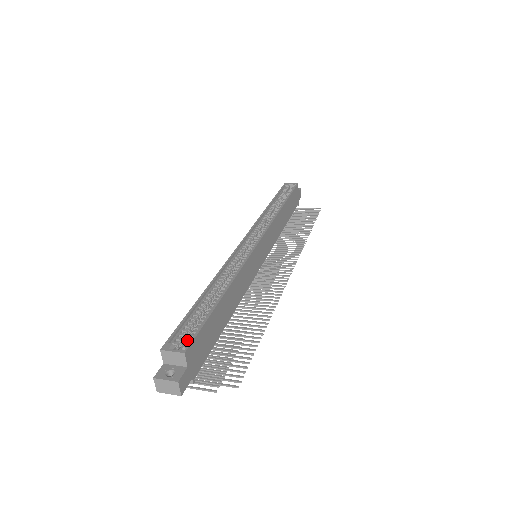
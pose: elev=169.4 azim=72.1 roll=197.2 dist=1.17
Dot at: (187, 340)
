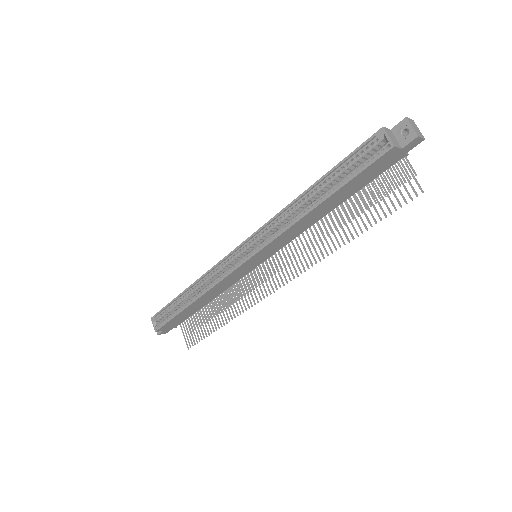
Dot at: (161, 322)
